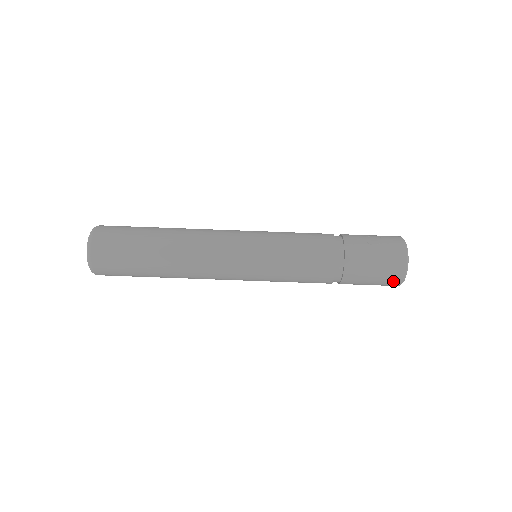
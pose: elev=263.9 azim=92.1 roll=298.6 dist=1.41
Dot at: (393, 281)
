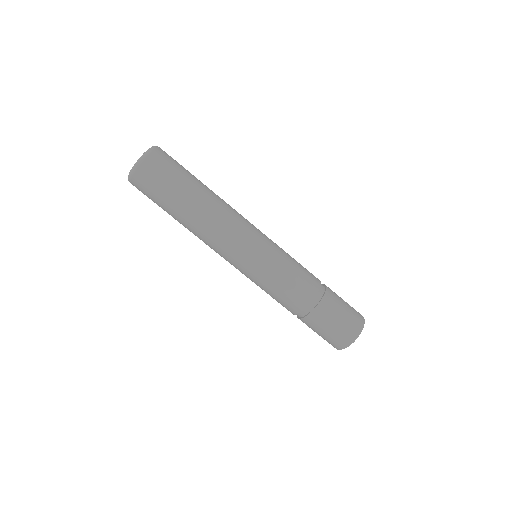
Dot at: (343, 340)
